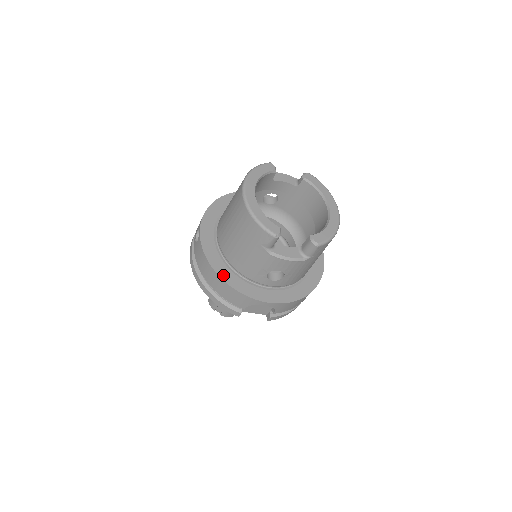
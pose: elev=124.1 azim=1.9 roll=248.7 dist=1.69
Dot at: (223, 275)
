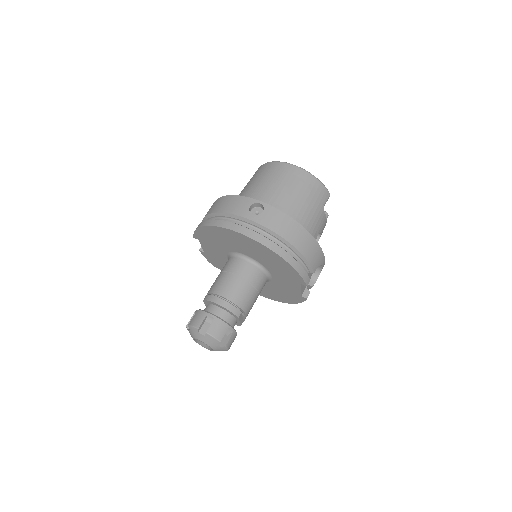
Dot at: (306, 232)
